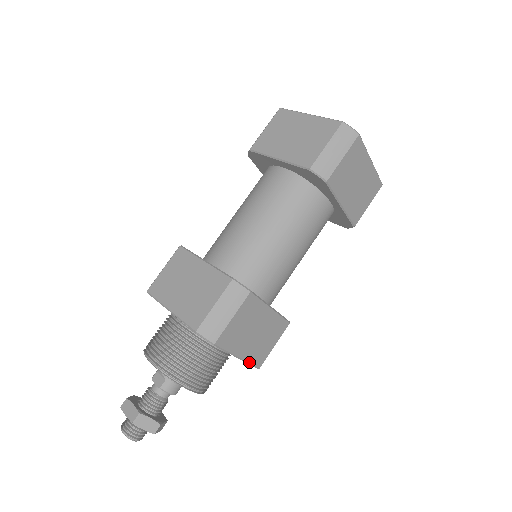
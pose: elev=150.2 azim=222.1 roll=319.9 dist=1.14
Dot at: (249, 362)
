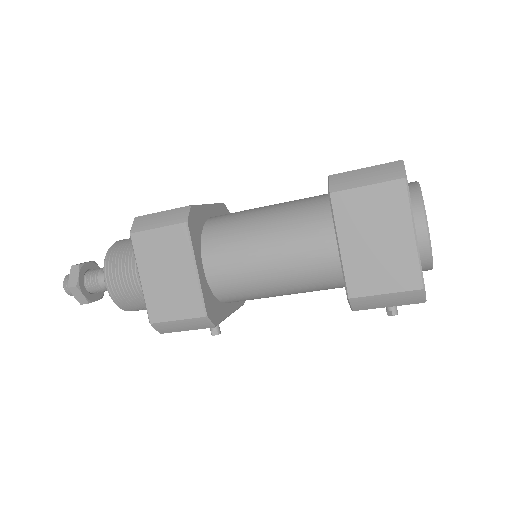
Dot at: (146, 300)
